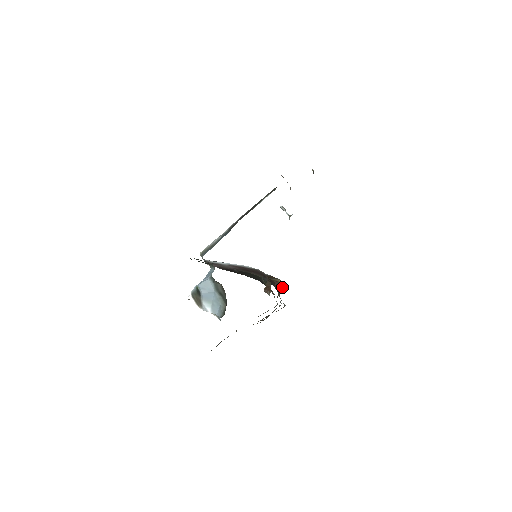
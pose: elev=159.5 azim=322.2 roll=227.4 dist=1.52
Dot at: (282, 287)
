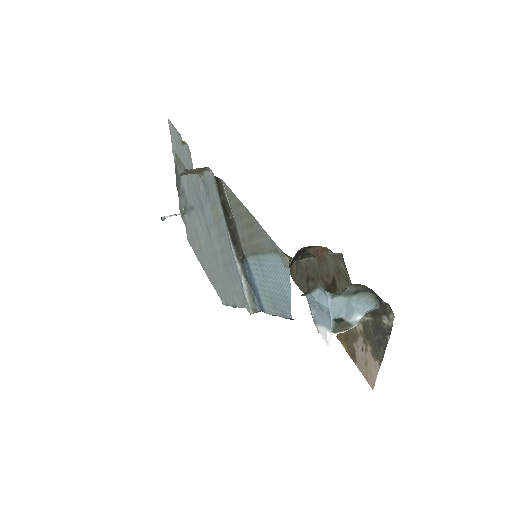
Dot at: occluded
